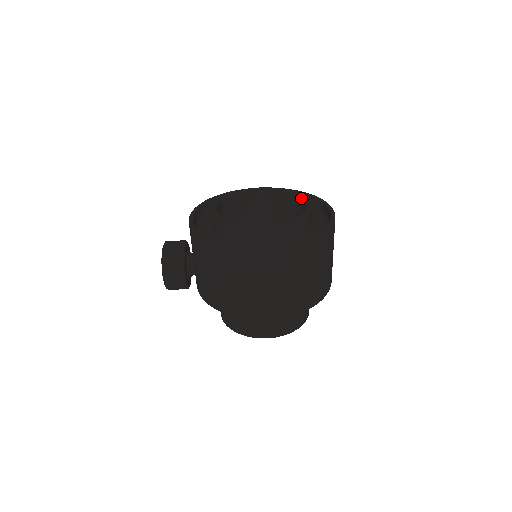
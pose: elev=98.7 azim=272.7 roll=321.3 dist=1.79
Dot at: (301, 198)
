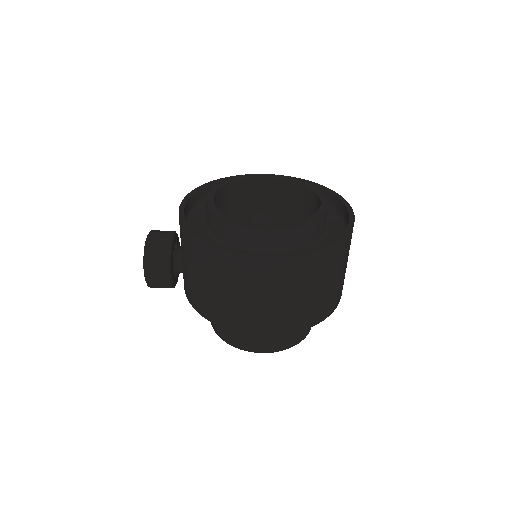
Dot at: (315, 192)
